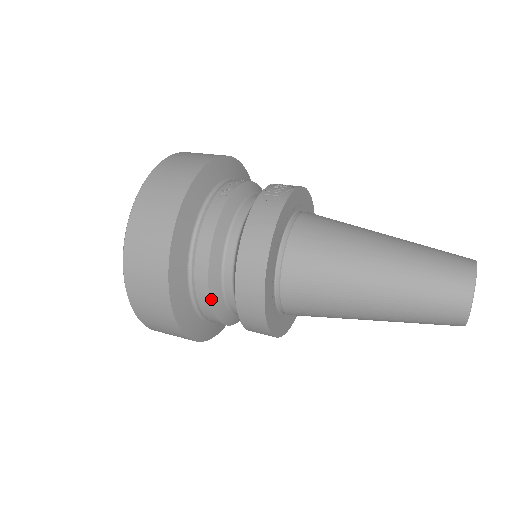
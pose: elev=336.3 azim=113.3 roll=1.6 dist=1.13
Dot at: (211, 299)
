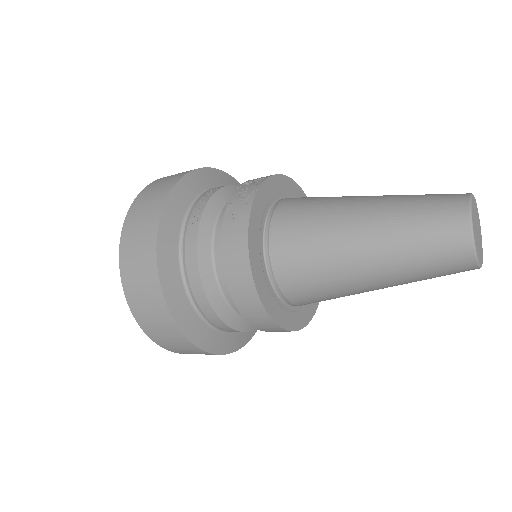
Dot at: (224, 321)
